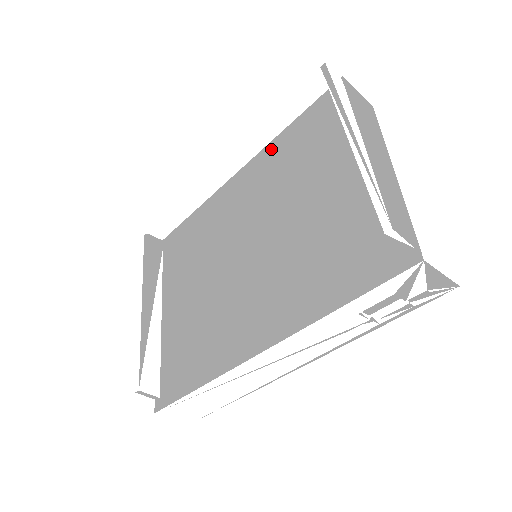
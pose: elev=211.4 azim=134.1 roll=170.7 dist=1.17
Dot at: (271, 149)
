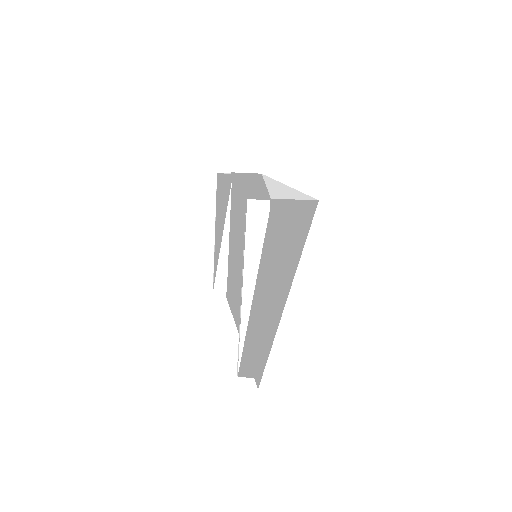
Dot at: (253, 196)
